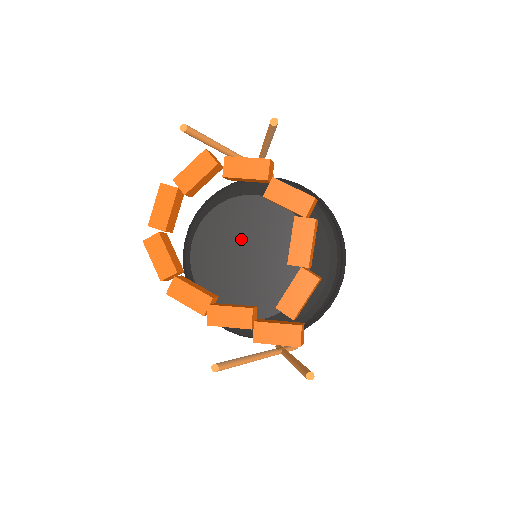
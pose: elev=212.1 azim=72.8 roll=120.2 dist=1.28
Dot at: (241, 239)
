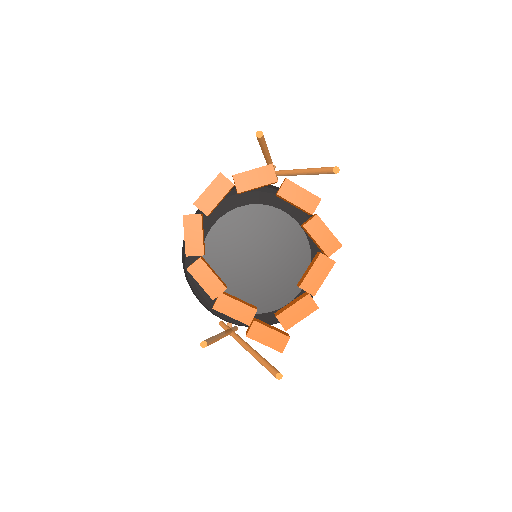
Dot at: (257, 242)
